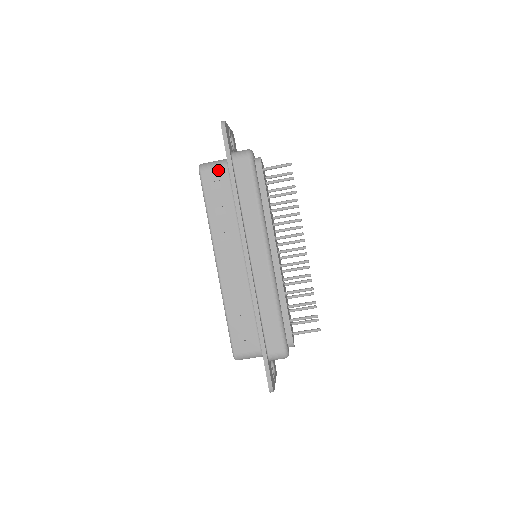
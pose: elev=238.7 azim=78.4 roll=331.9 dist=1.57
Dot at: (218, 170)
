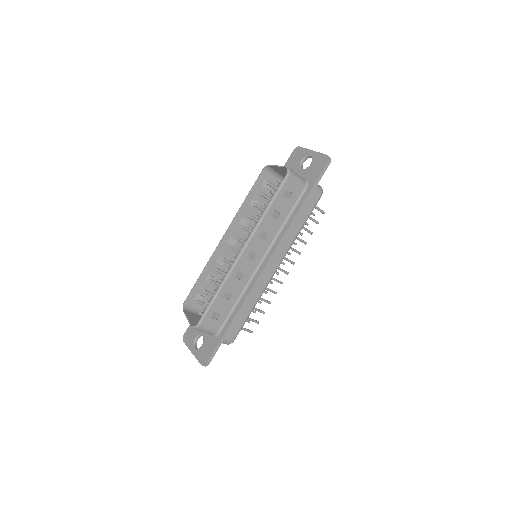
Dot at: (298, 185)
